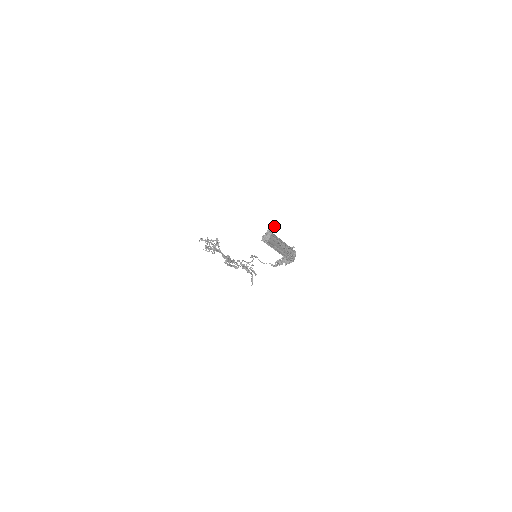
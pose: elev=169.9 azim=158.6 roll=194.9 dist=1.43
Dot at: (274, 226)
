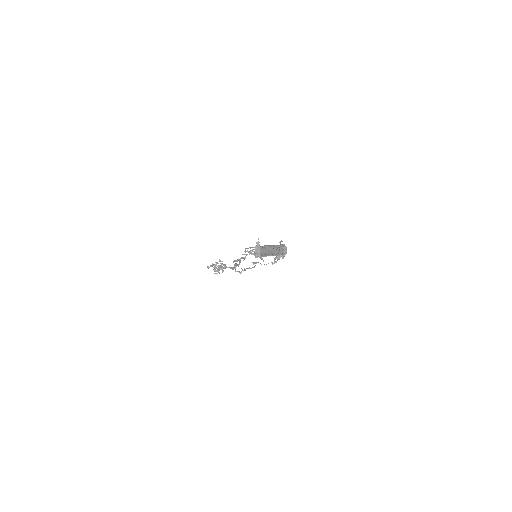
Dot at: (258, 242)
